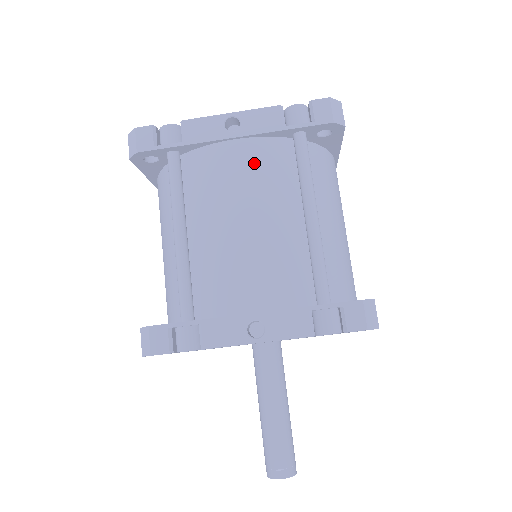
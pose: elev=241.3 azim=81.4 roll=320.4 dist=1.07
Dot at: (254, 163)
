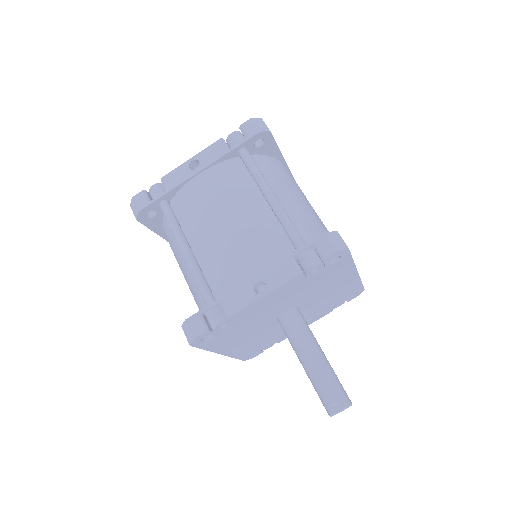
Dot at: (218, 182)
